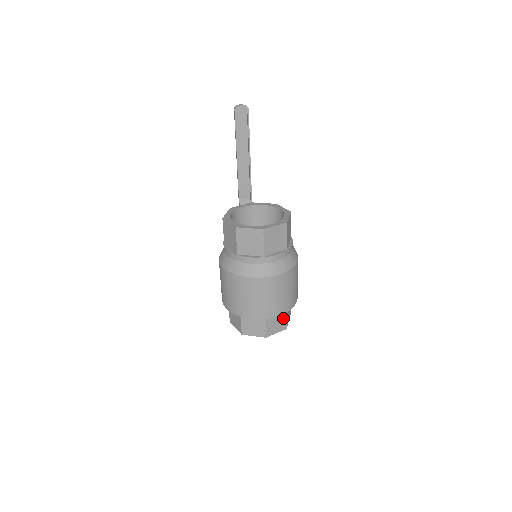
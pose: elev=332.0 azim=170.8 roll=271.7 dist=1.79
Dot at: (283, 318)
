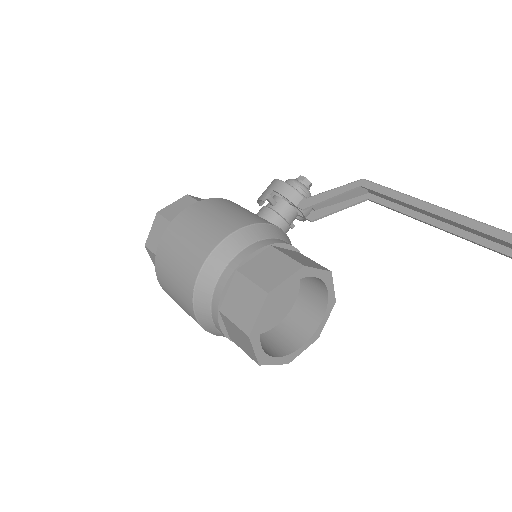
Dot at: occluded
